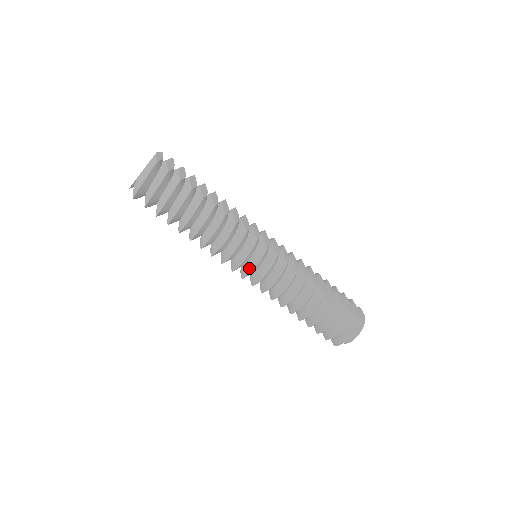
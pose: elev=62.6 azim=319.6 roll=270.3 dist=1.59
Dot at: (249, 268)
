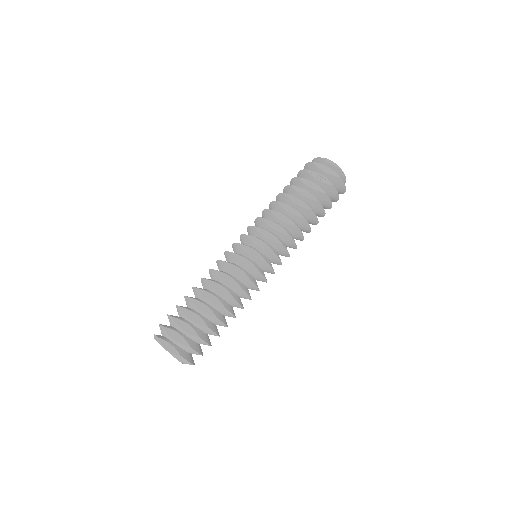
Dot at: occluded
